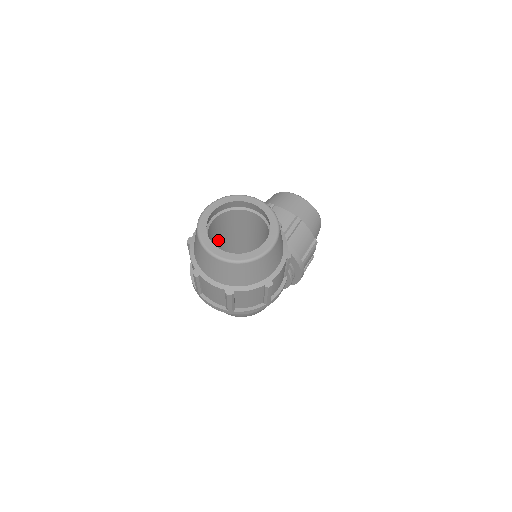
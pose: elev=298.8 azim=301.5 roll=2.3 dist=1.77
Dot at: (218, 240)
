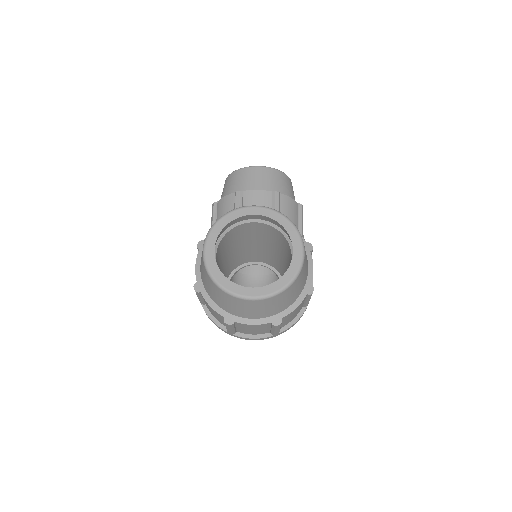
Dot at: (221, 267)
